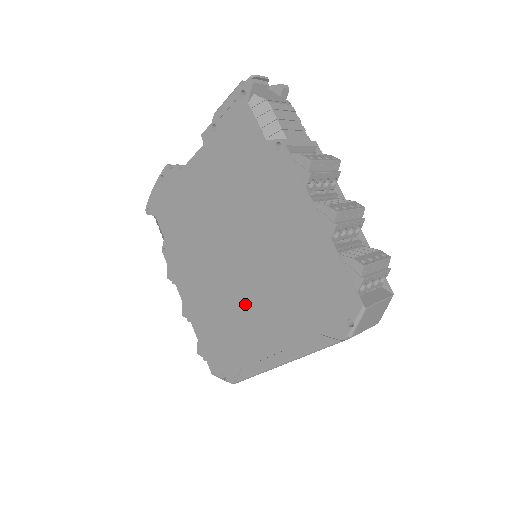
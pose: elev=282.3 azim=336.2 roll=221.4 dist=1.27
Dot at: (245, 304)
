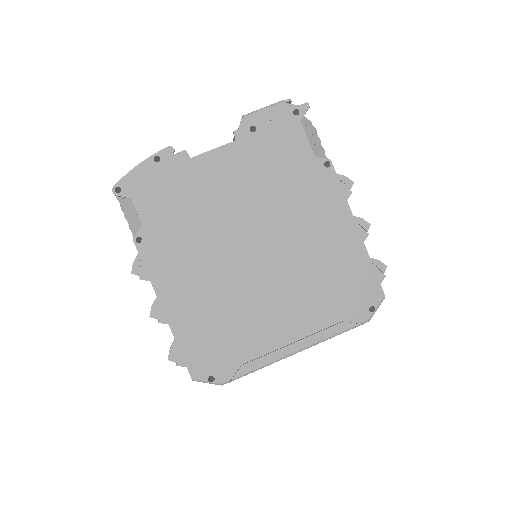
Dot at: (261, 299)
